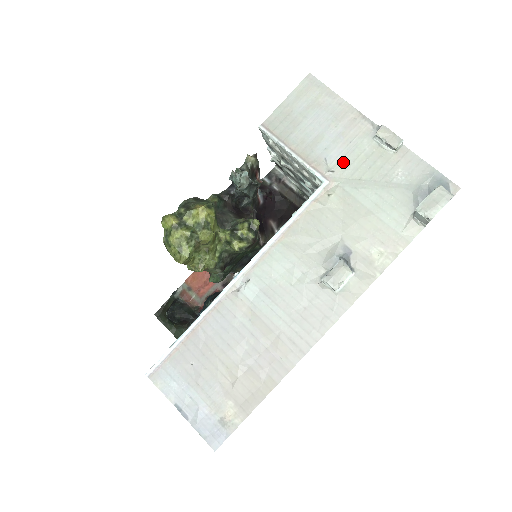
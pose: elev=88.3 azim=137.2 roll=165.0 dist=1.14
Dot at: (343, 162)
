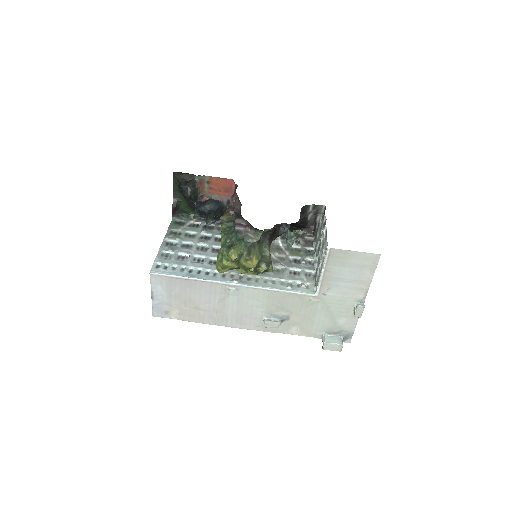
Dot at: (333, 296)
